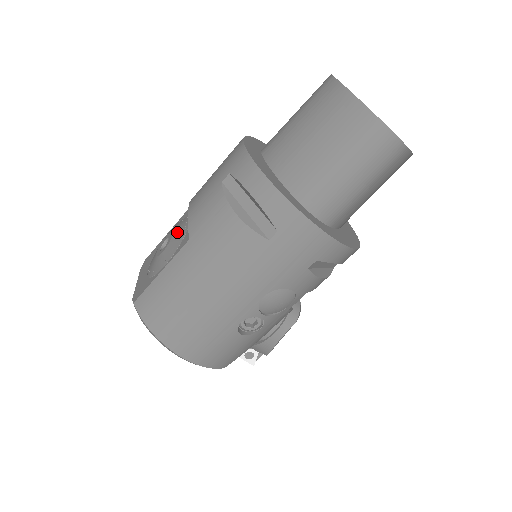
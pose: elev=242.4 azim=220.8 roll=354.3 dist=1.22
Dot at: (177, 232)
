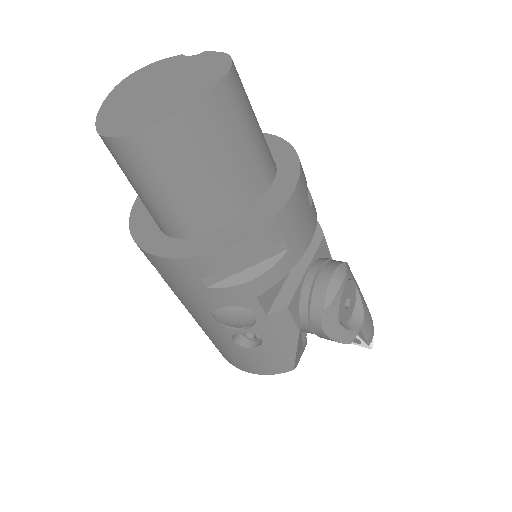
Dot at: occluded
